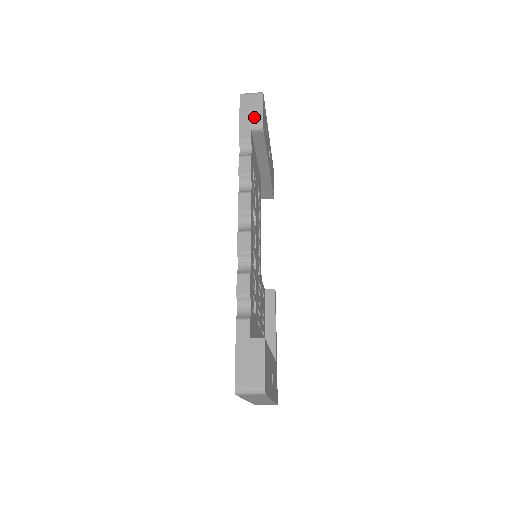
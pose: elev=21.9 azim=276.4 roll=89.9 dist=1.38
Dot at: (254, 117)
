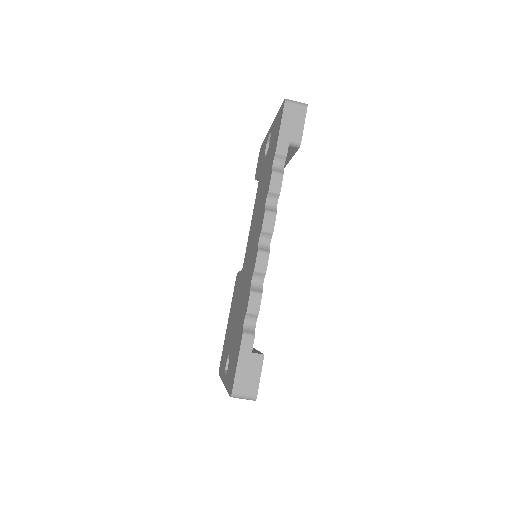
Dot at: (294, 131)
